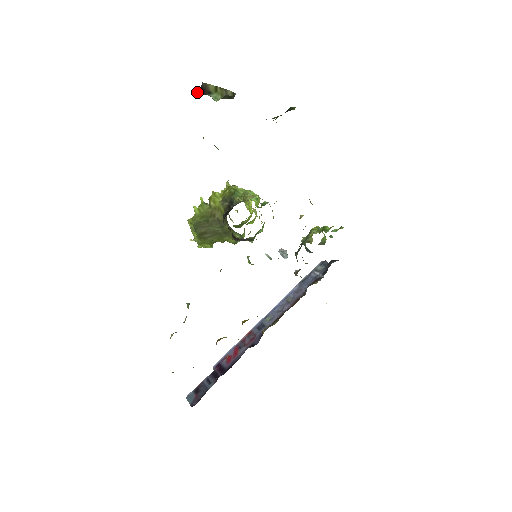
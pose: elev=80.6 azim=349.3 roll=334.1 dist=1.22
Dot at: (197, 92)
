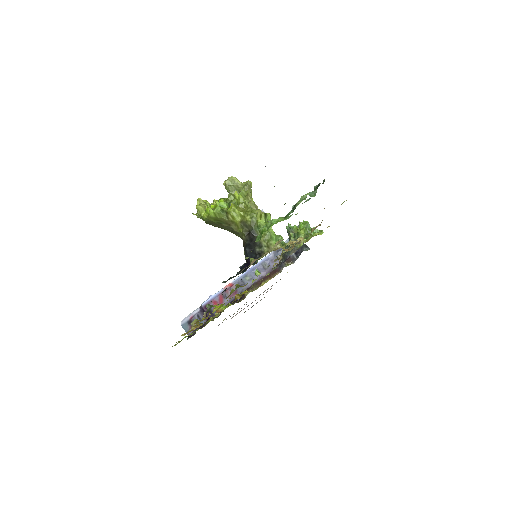
Dot at: occluded
